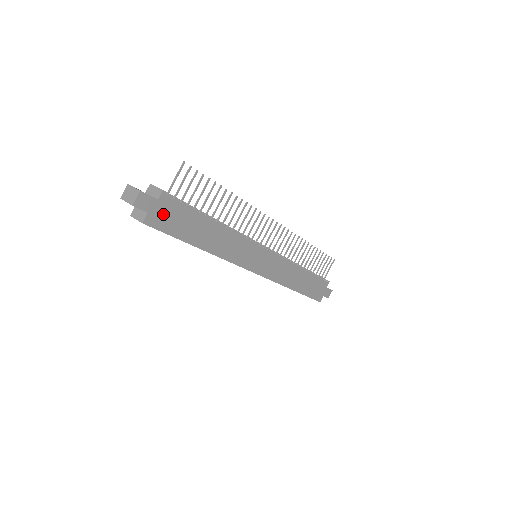
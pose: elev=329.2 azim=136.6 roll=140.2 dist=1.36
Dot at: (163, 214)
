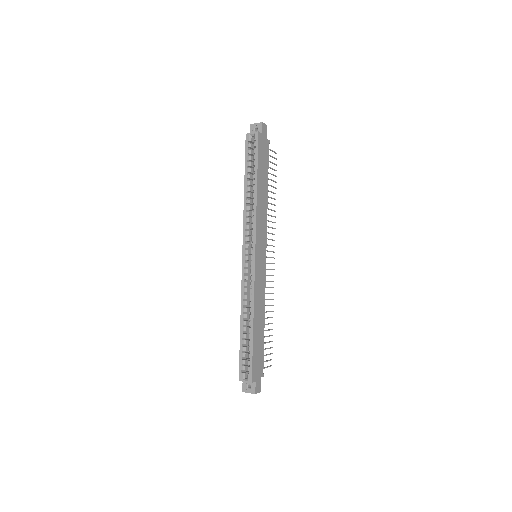
Dot at: (263, 146)
